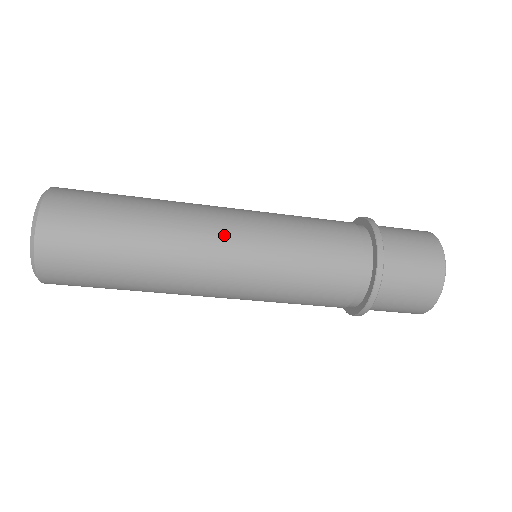
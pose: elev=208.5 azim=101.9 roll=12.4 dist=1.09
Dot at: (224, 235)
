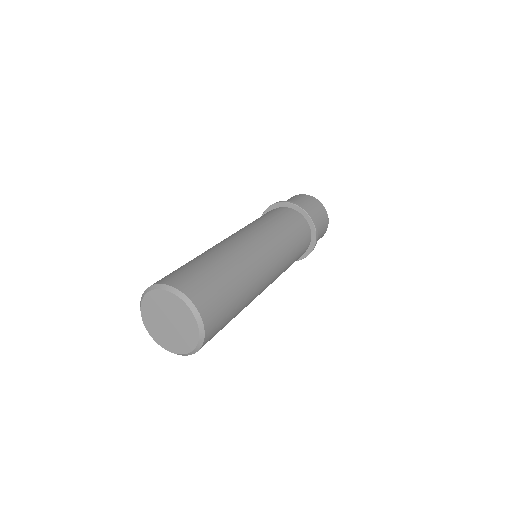
Dot at: occluded
